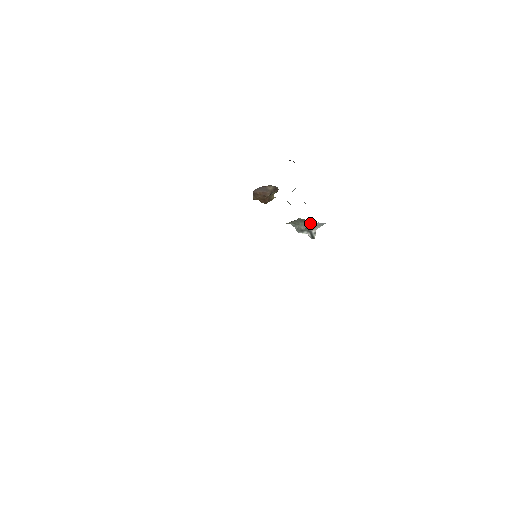
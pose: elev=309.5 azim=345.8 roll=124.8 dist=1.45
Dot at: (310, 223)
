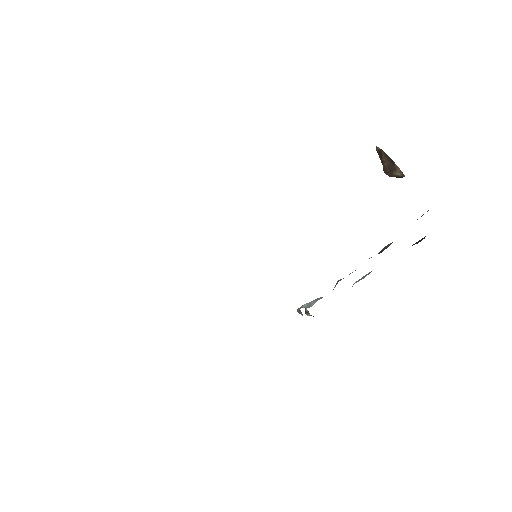
Dot at: occluded
